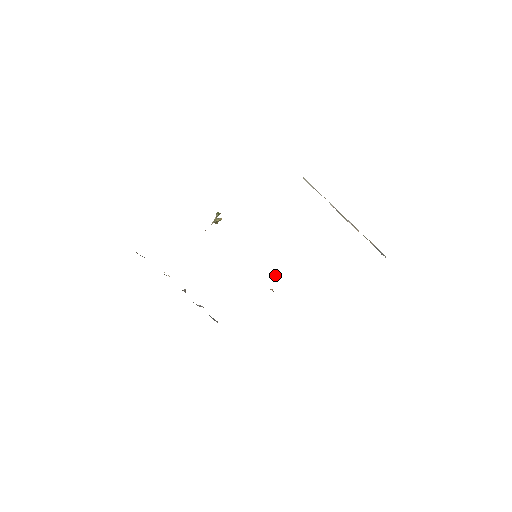
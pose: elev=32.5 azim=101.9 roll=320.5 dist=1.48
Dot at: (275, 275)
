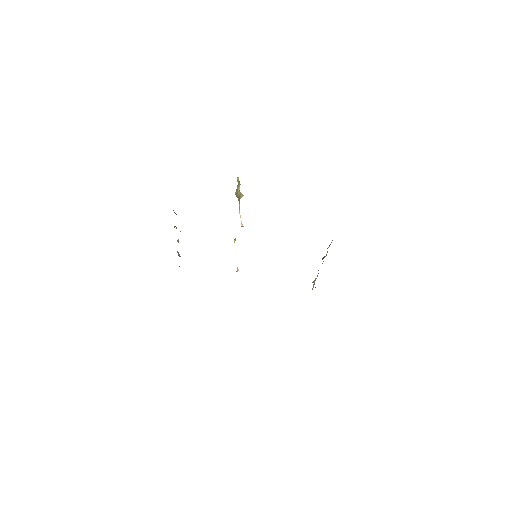
Dot at: occluded
